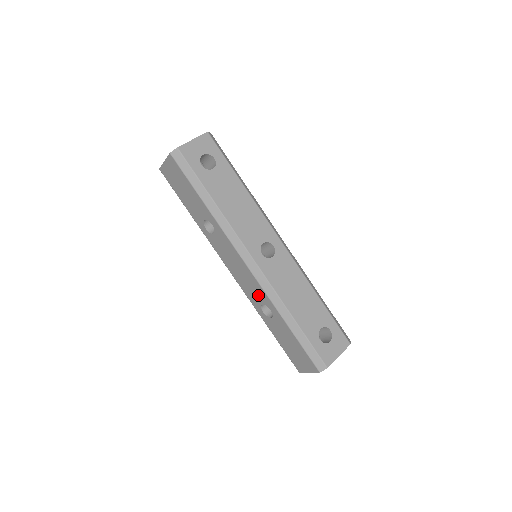
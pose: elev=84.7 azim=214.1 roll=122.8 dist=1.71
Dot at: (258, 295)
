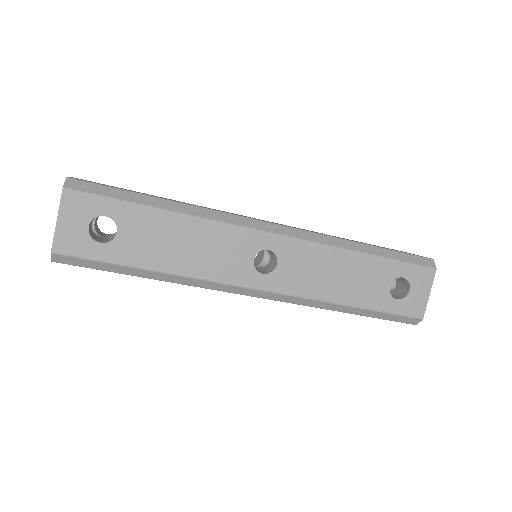
Dot at: occluded
